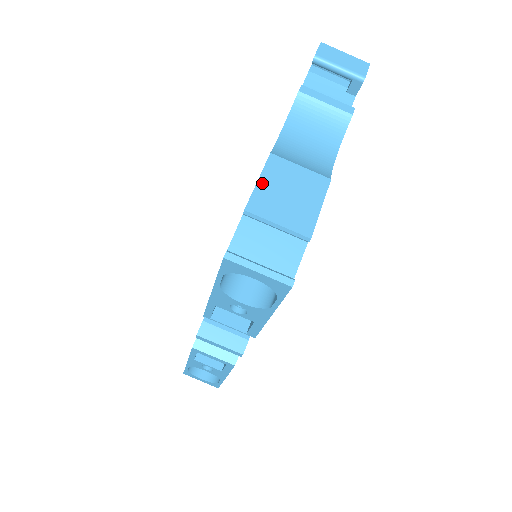
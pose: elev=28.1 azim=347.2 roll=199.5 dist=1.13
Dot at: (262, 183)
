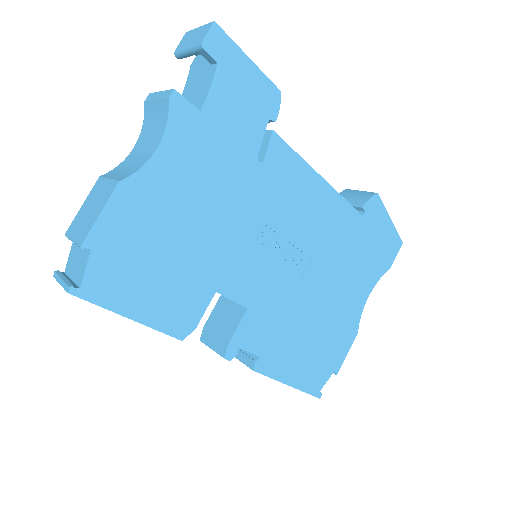
Dot at: (82, 207)
